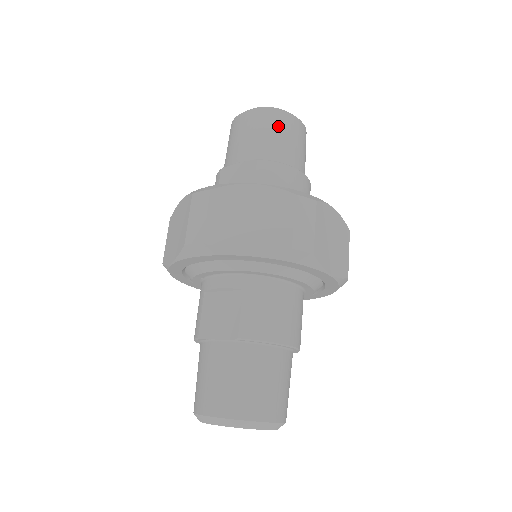
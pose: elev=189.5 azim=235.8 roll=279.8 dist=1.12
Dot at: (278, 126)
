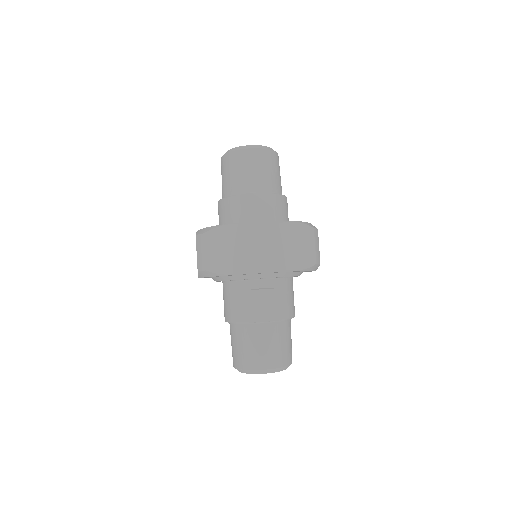
Dot at: (275, 164)
